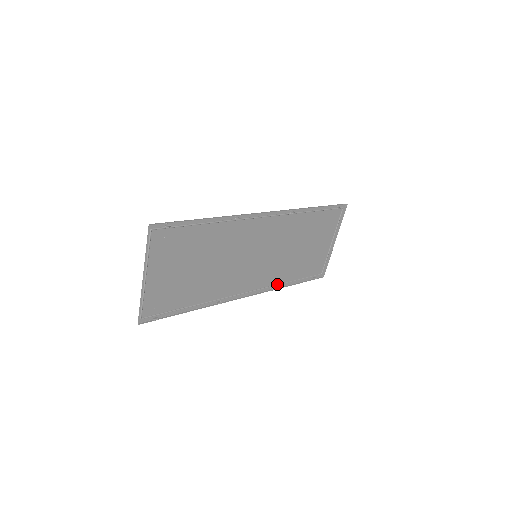
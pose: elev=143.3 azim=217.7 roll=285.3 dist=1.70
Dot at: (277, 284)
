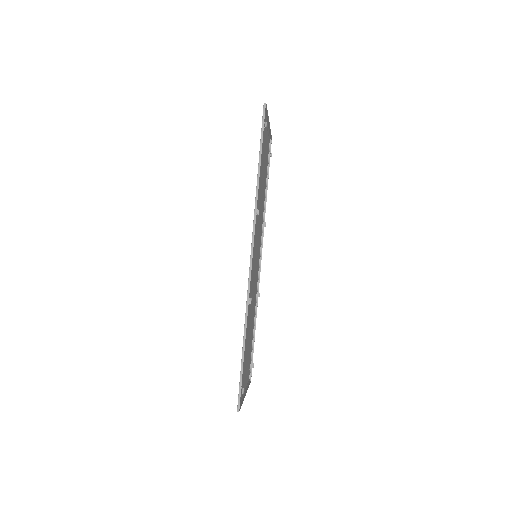
Dot at: (263, 215)
